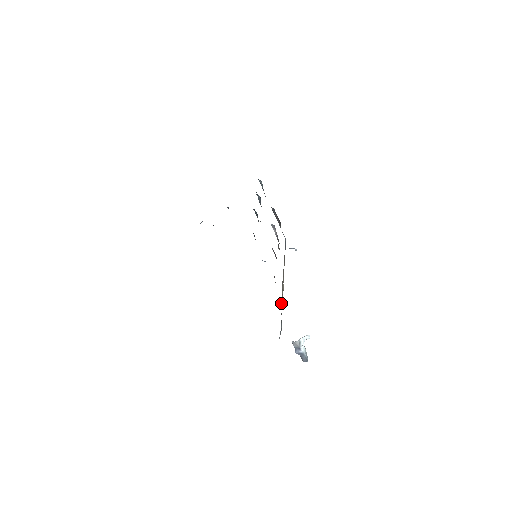
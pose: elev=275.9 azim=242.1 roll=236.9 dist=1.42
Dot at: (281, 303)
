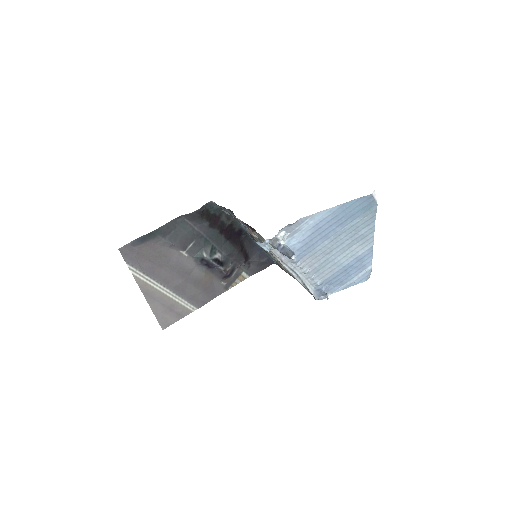
Dot at: (273, 255)
